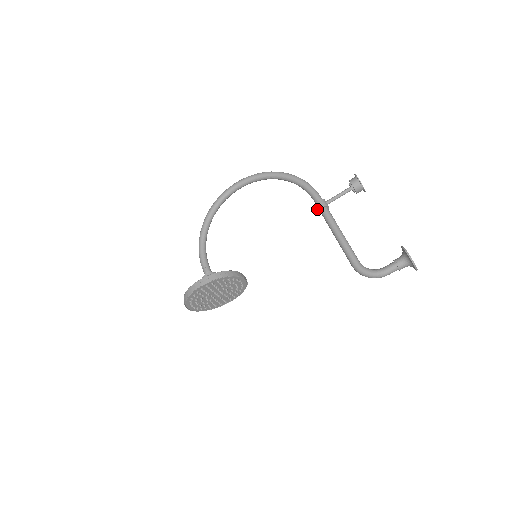
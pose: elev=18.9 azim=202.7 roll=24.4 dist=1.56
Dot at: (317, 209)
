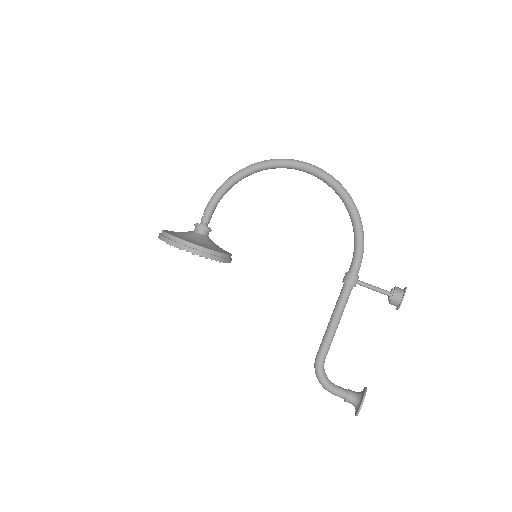
Dot at: (344, 279)
